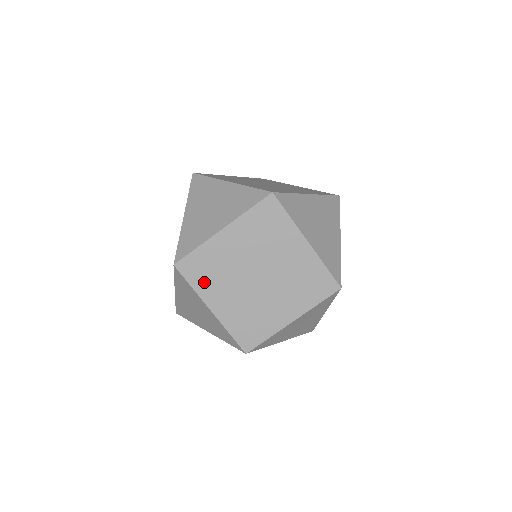
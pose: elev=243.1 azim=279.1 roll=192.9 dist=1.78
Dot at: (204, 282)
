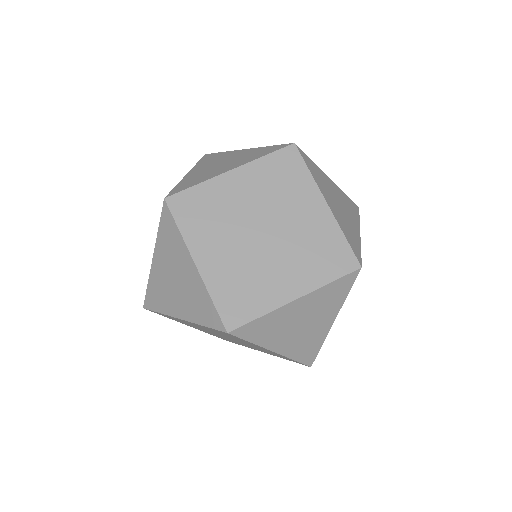
Dot at: (195, 226)
